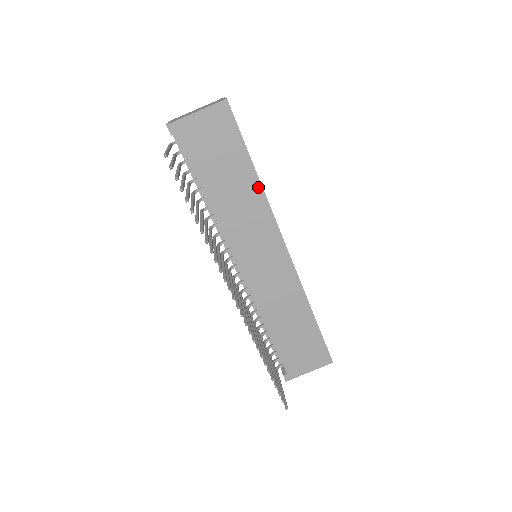
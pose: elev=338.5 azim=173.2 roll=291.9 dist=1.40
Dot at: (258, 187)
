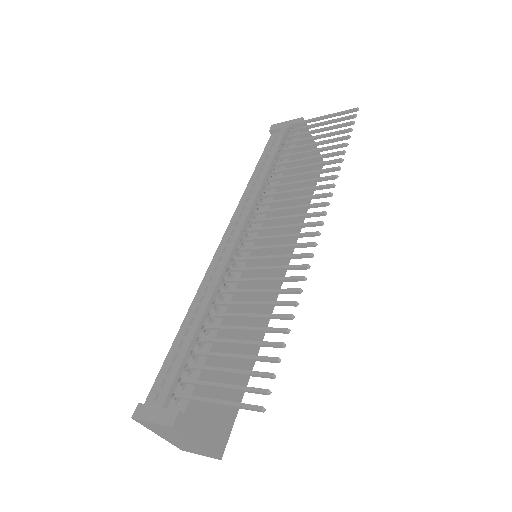
Dot at: (302, 218)
